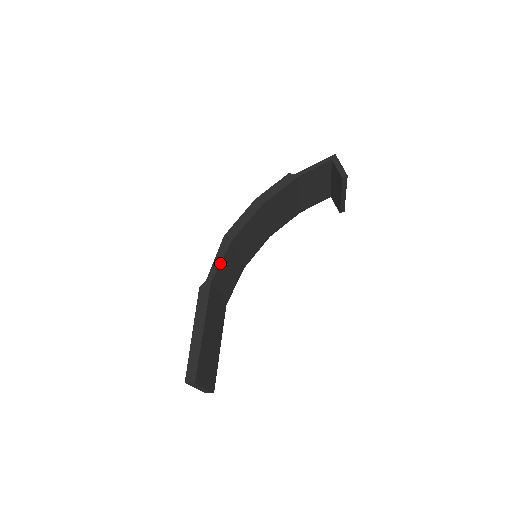
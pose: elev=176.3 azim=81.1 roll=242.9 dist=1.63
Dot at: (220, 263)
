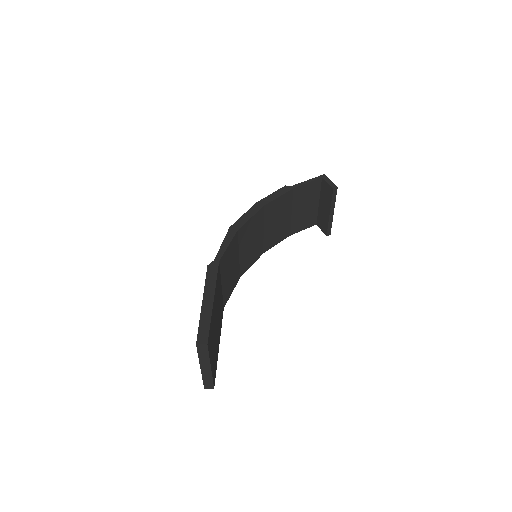
Dot at: (227, 247)
